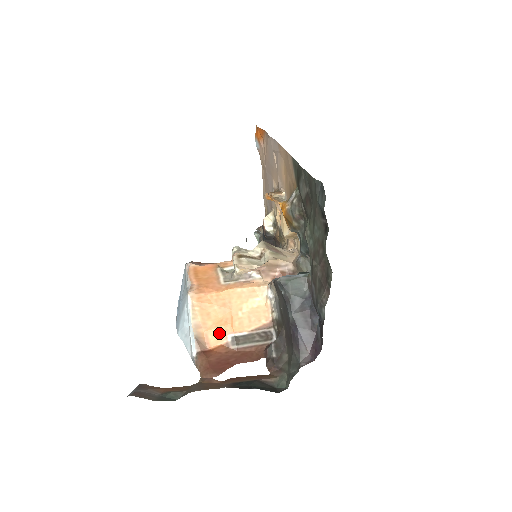
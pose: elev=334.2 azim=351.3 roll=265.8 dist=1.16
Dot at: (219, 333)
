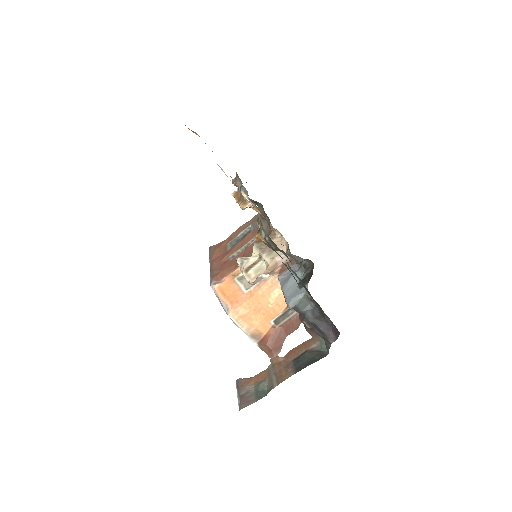
Dot at: (264, 324)
